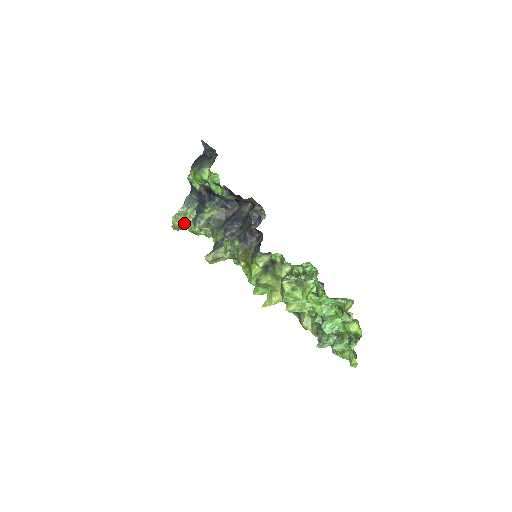
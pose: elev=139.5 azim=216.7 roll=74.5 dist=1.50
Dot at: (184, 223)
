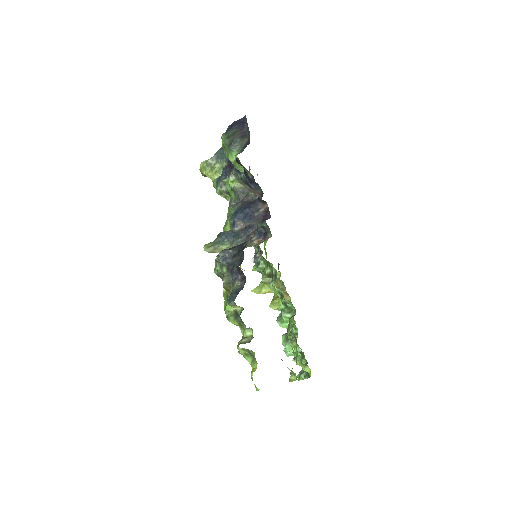
Dot at: (209, 176)
